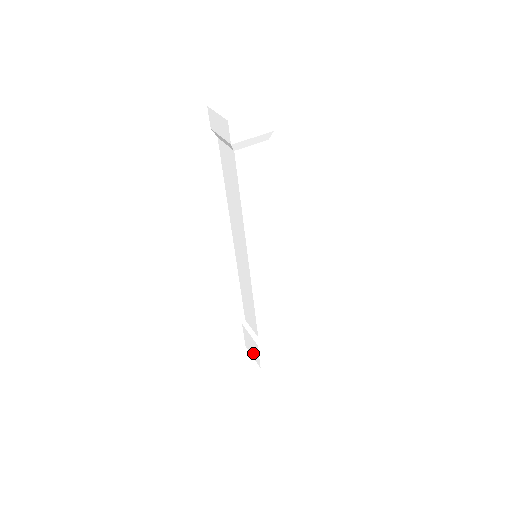
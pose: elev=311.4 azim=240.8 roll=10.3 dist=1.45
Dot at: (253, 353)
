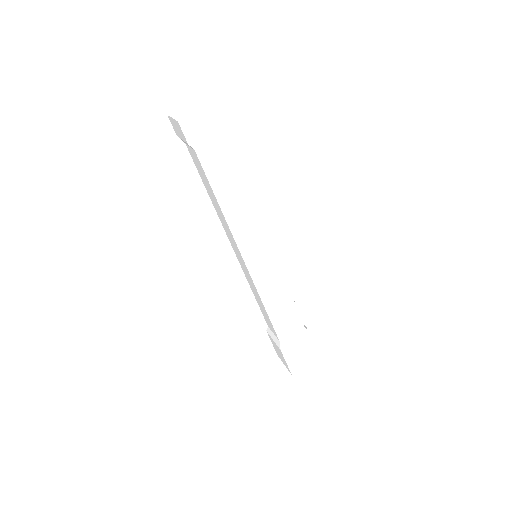
Dot at: (282, 360)
